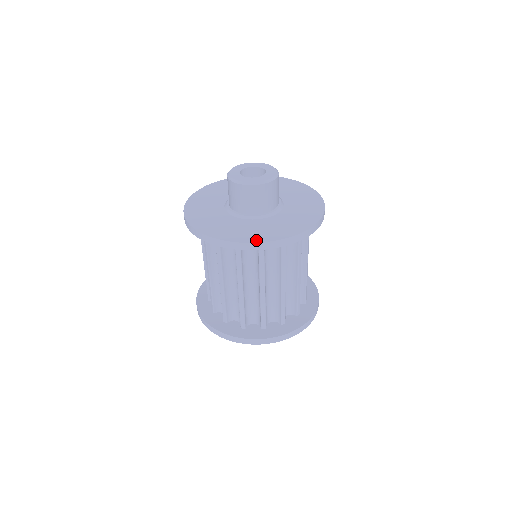
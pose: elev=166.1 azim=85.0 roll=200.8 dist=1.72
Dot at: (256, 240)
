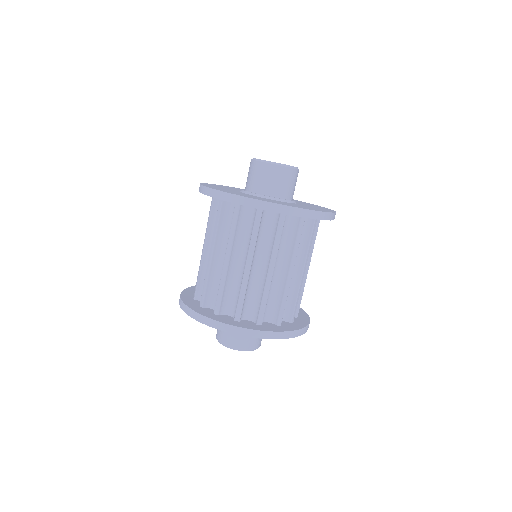
Dot at: (254, 198)
